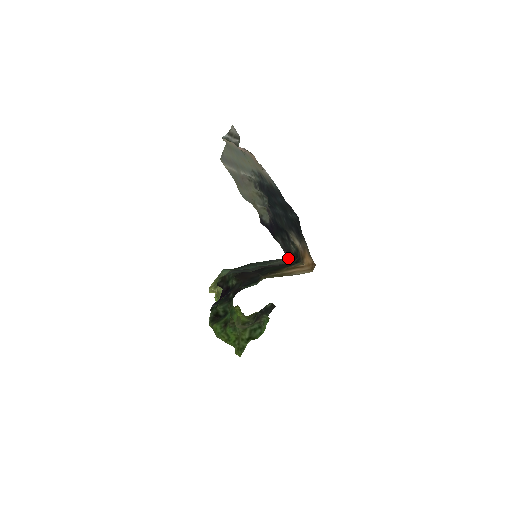
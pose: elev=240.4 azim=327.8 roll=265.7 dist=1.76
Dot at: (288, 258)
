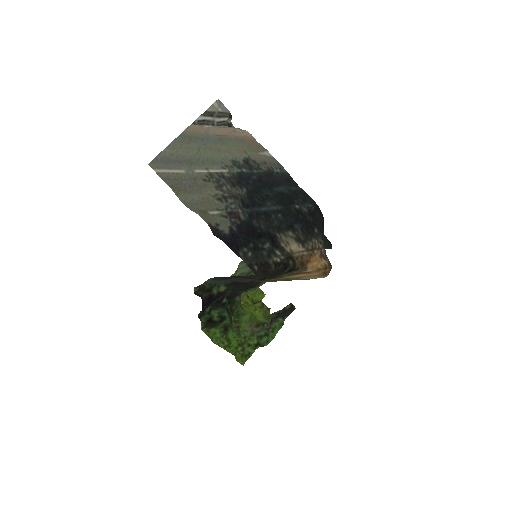
Dot at: (259, 274)
